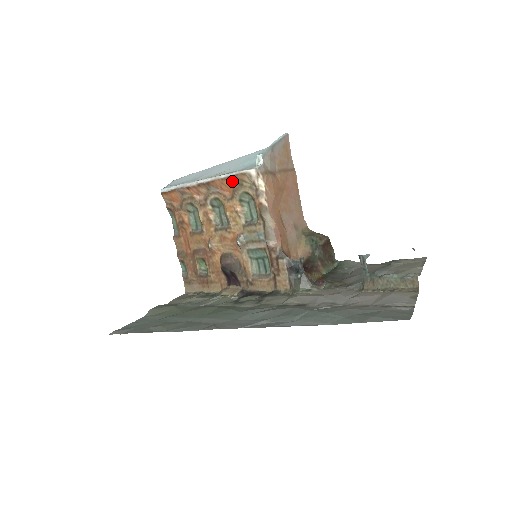
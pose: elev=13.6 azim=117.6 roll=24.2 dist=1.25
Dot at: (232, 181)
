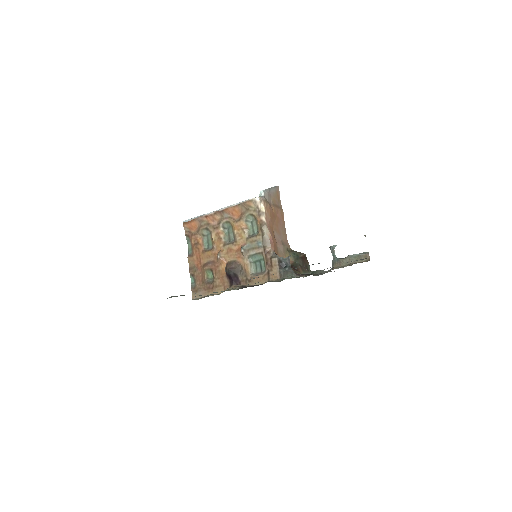
Dot at: (241, 207)
